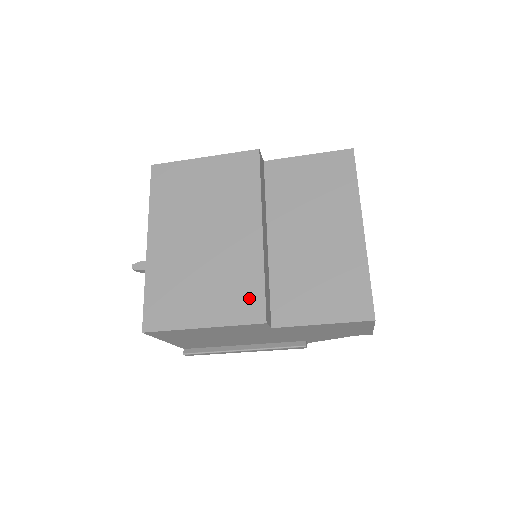
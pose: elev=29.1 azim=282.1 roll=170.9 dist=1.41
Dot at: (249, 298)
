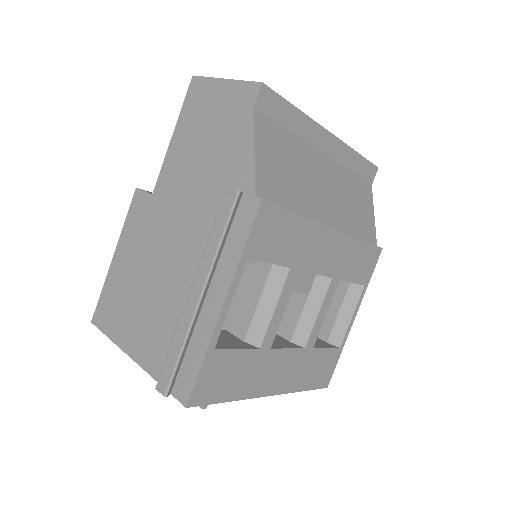
Dot at: occluded
